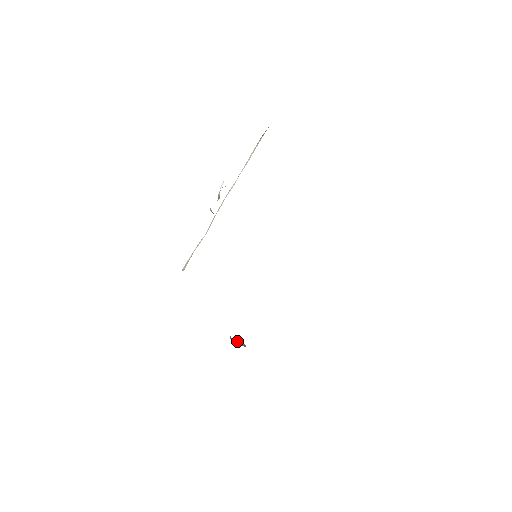
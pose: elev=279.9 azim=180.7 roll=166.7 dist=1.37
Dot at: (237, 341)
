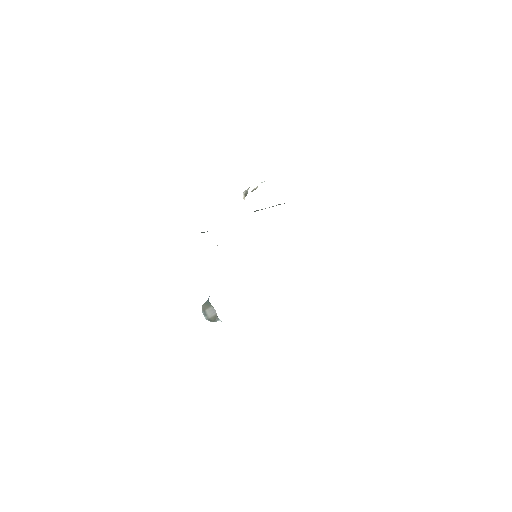
Dot at: (207, 312)
